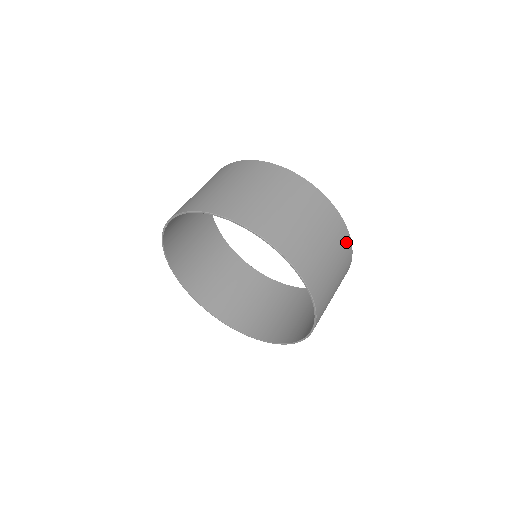
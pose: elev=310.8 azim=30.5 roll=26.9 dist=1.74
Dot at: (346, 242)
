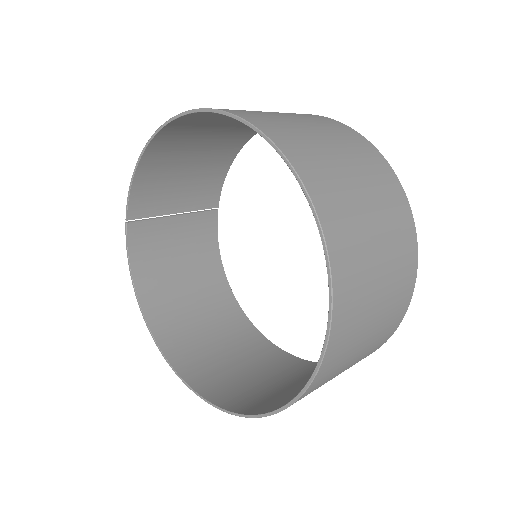
Dot at: (384, 170)
